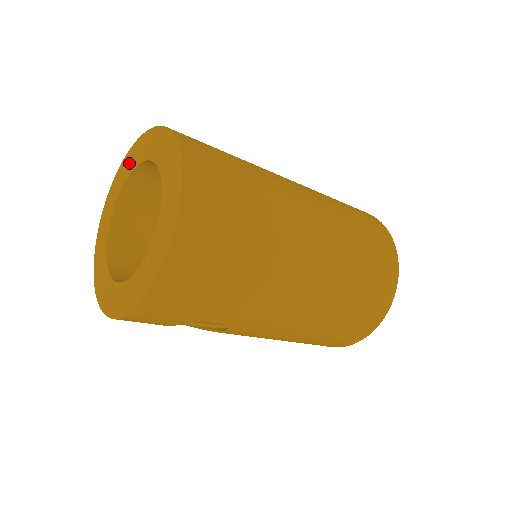
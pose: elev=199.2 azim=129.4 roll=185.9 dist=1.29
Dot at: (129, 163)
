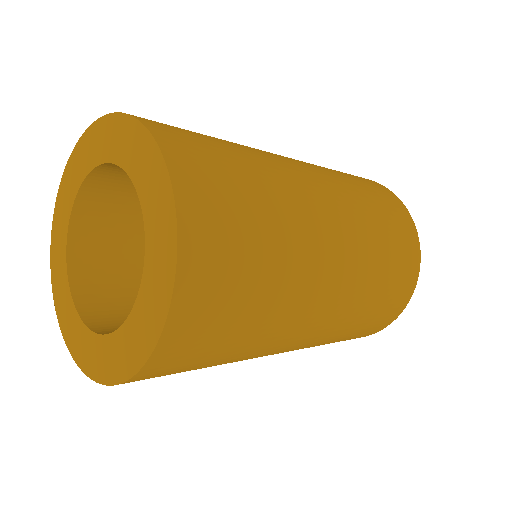
Dot at: (86, 154)
